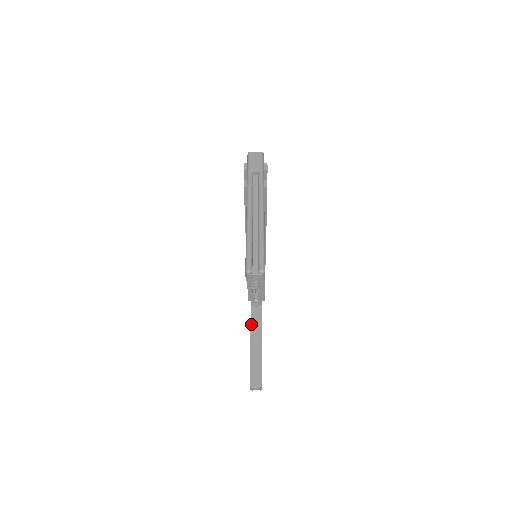
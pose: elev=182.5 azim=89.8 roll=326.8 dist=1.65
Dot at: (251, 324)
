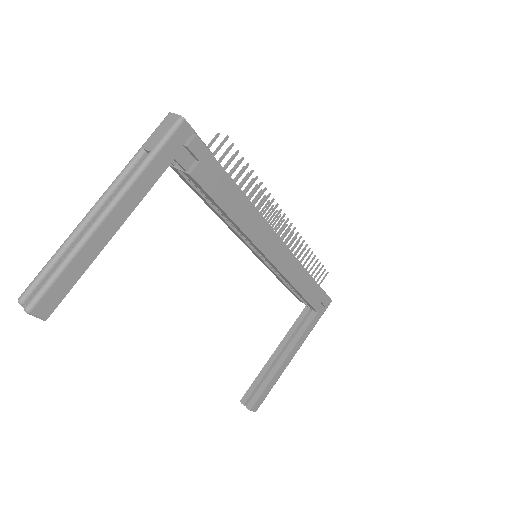
Dot at: (290, 329)
